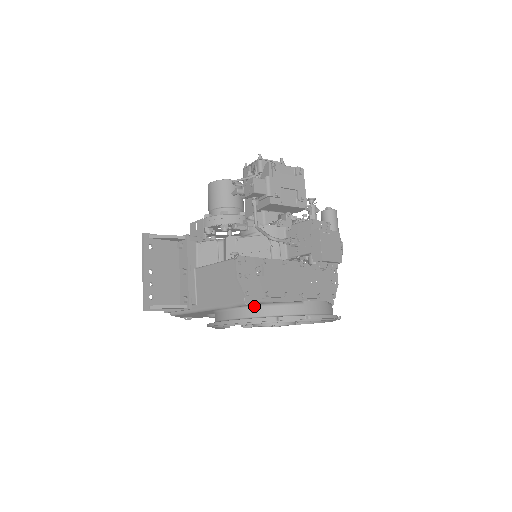
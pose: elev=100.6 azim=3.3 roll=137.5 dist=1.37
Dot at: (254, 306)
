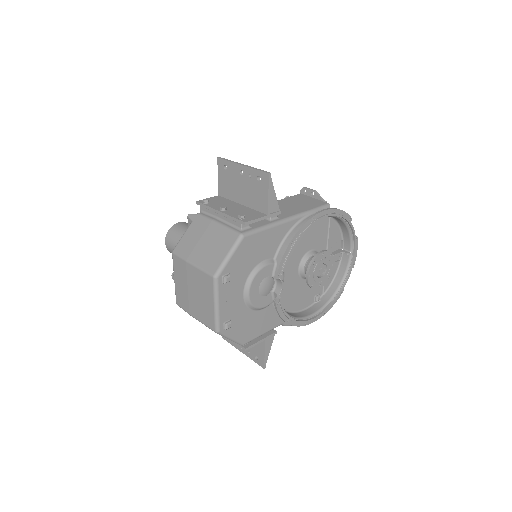
Dot at: occluded
